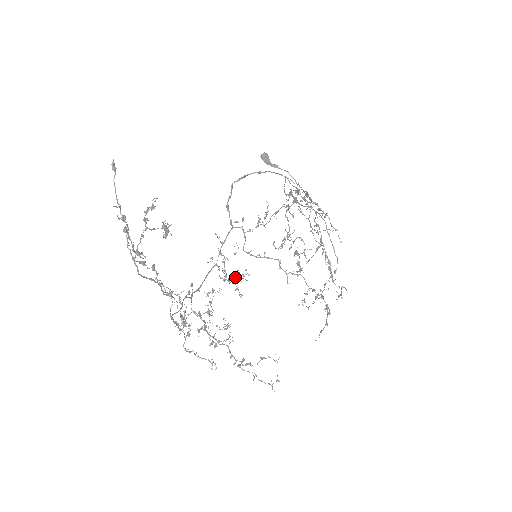
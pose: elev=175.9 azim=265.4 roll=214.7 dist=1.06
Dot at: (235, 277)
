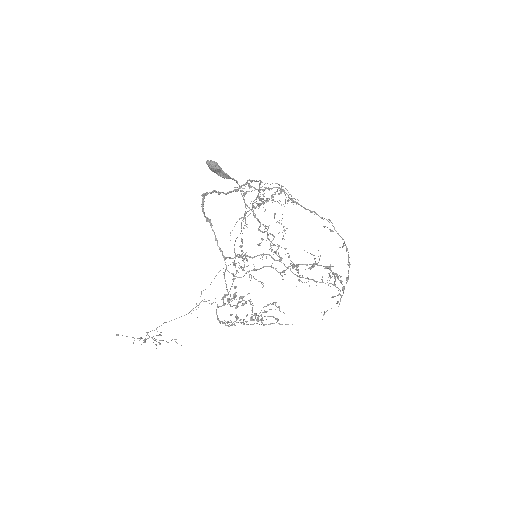
Dot at: occluded
